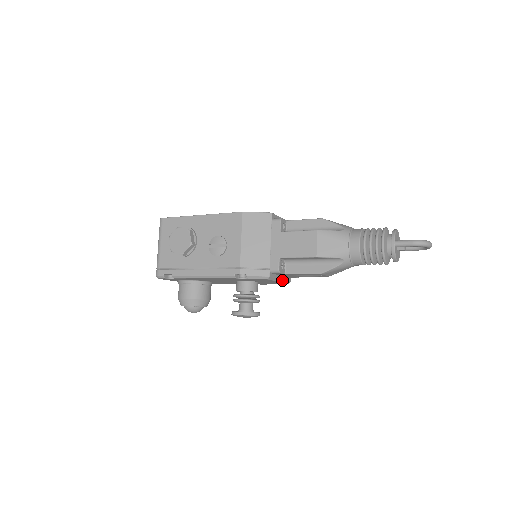
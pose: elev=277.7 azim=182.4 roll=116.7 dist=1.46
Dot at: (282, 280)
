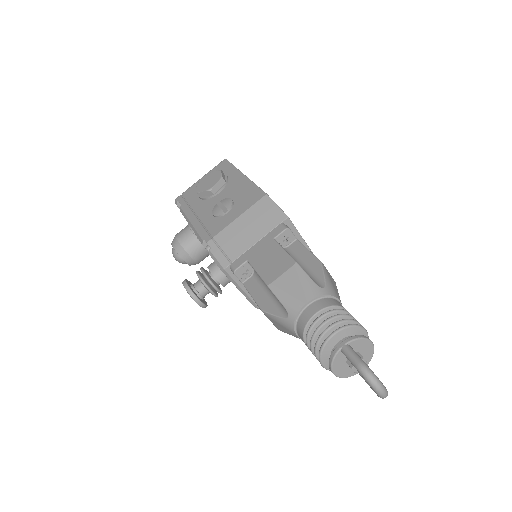
Dot at: (246, 293)
